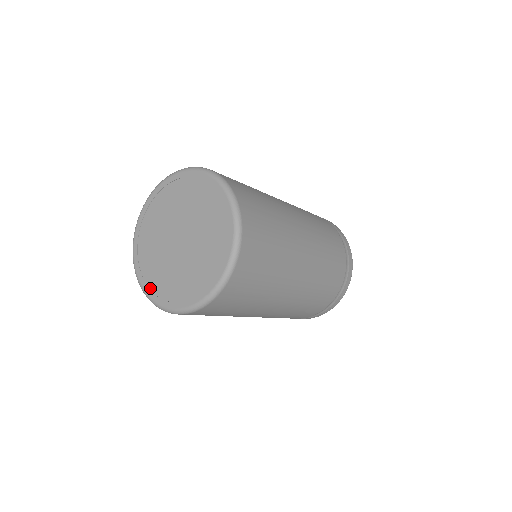
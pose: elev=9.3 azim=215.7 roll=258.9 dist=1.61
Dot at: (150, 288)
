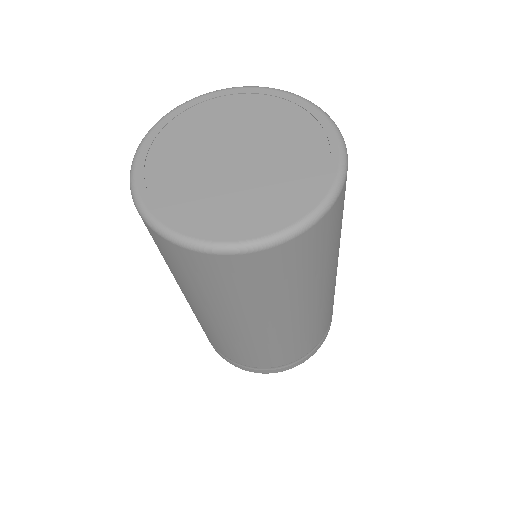
Dot at: (188, 225)
